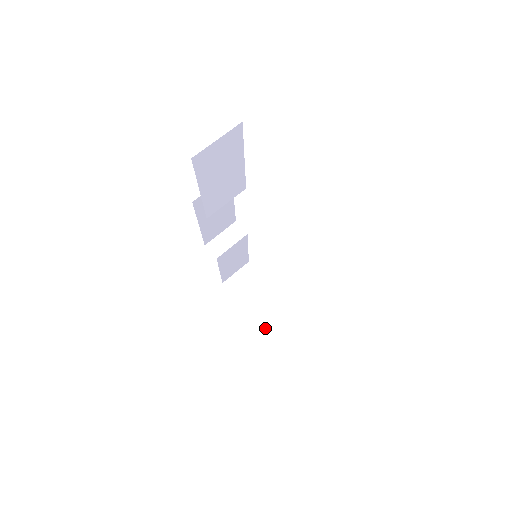
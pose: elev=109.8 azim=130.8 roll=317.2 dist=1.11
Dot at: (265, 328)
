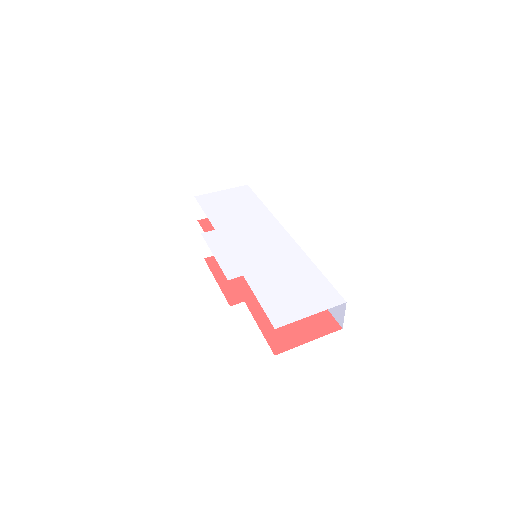
Dot at: occluded
